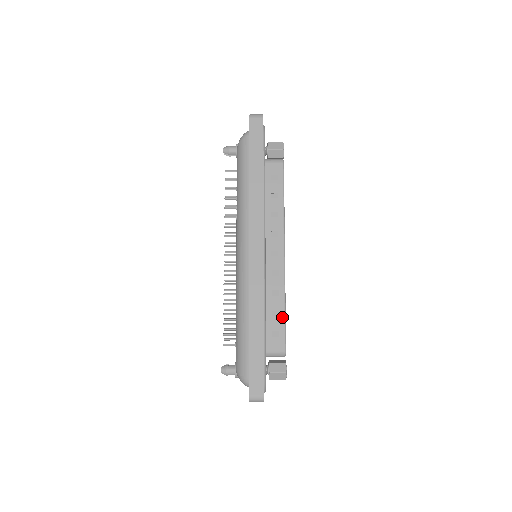
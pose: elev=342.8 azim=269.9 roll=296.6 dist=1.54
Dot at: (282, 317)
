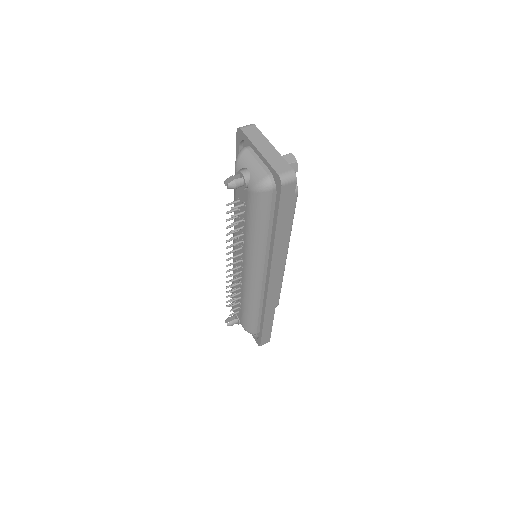
Dot at: (279, 292)
